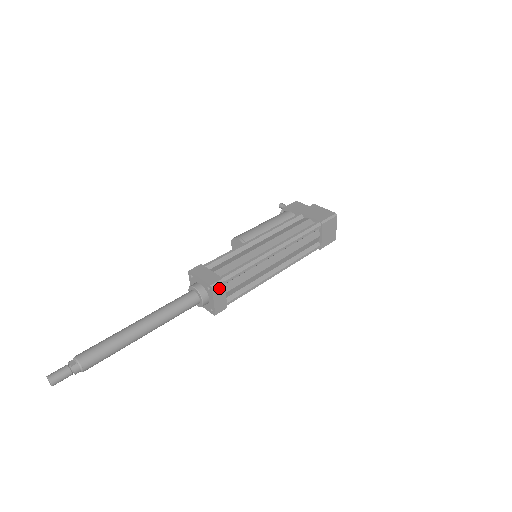
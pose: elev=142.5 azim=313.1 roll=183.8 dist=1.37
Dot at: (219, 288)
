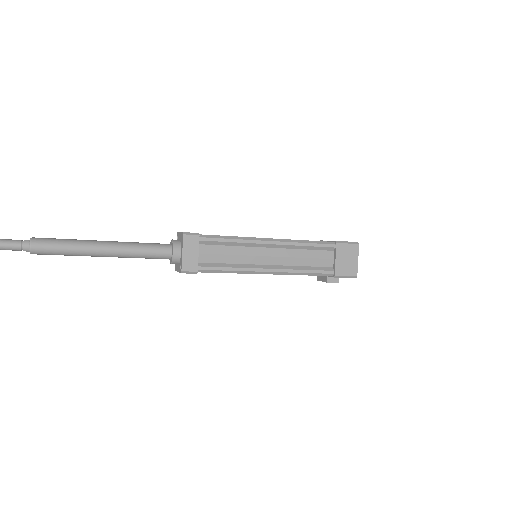
Dot at: (192, 240)
